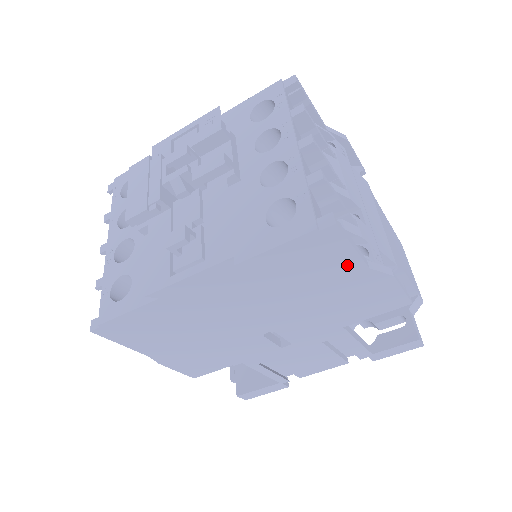
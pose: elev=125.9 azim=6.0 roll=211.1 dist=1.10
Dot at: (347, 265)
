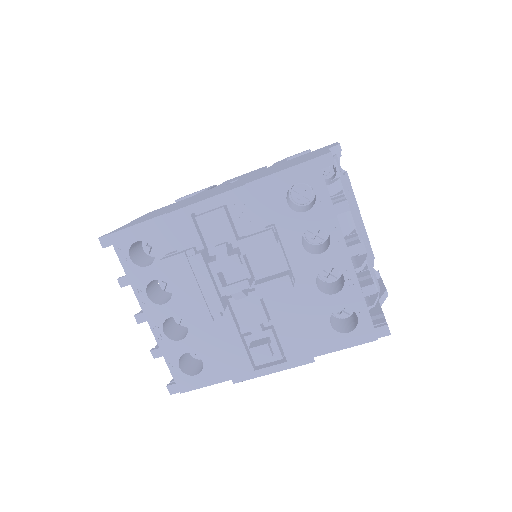
Dot at: occluded
